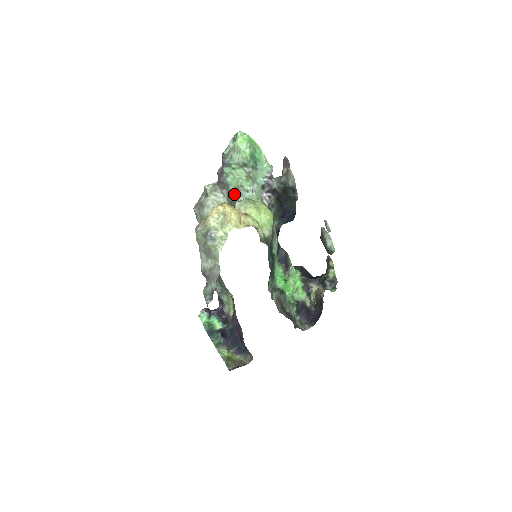
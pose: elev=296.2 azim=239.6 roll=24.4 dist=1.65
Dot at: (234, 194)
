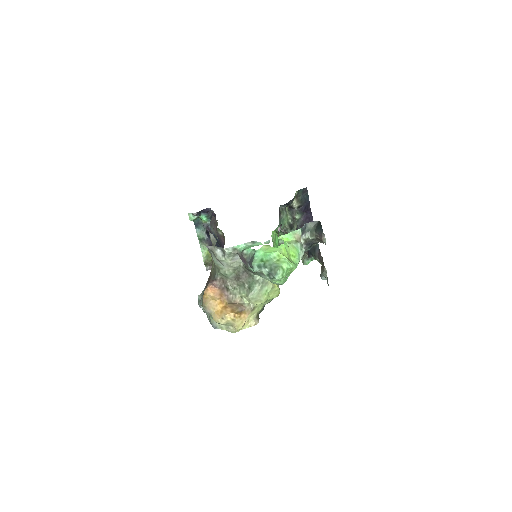
Dot at: (251, 271)
